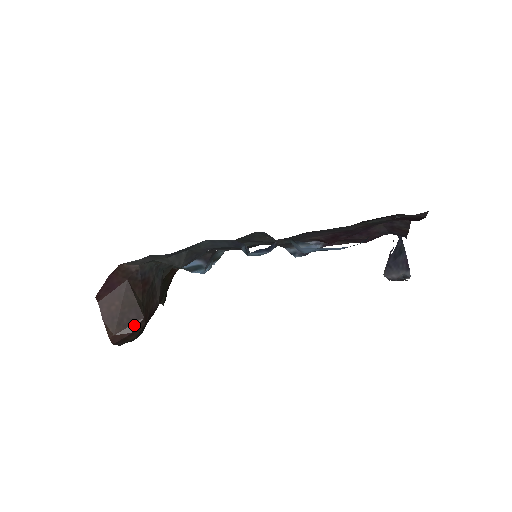
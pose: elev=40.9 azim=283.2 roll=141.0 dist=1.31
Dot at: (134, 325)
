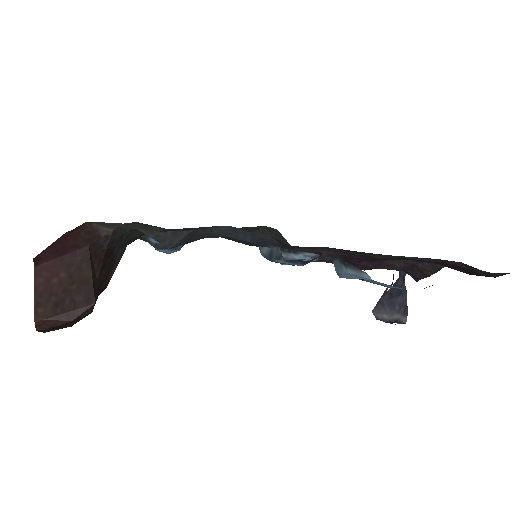
Dot at: (78, 311)
